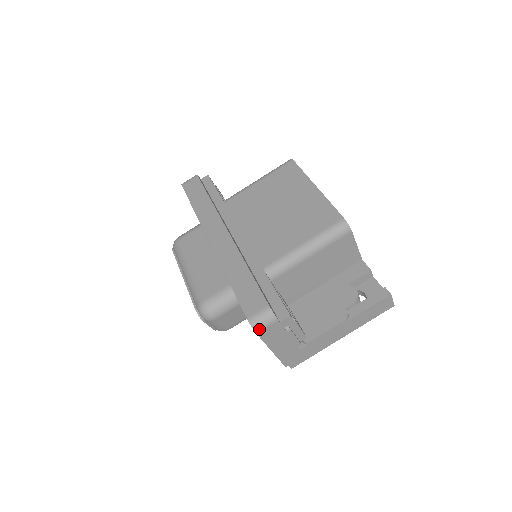
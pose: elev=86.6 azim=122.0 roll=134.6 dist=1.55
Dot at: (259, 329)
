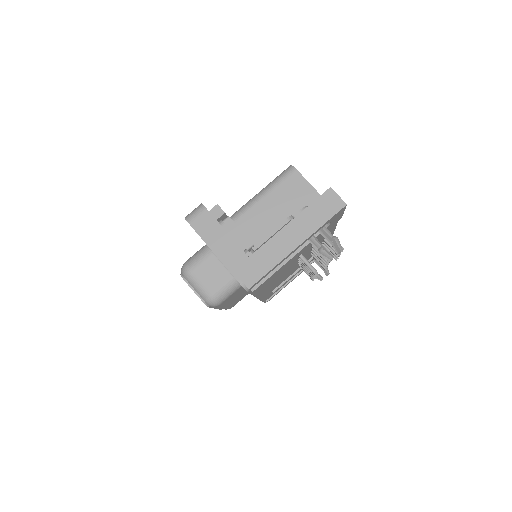
Dot at: (191, 219)
